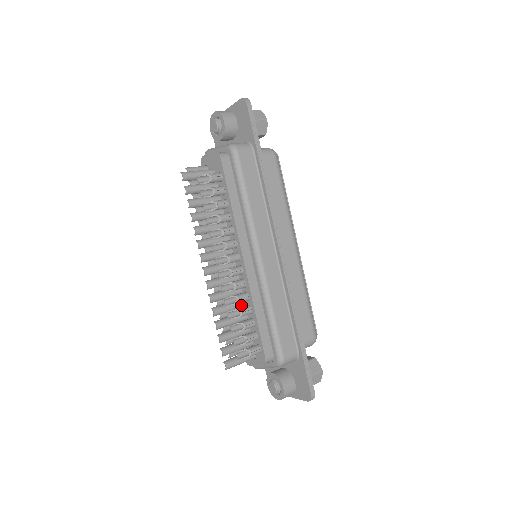
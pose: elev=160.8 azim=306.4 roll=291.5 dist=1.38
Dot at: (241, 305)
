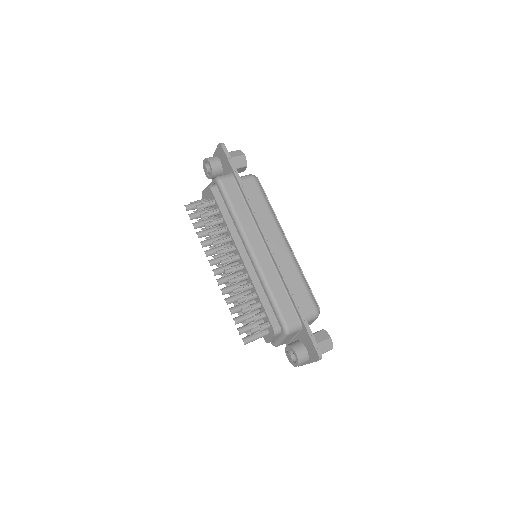
Dot at: occluded
